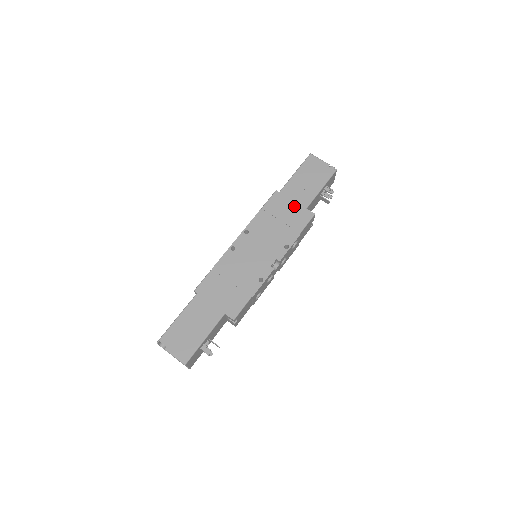
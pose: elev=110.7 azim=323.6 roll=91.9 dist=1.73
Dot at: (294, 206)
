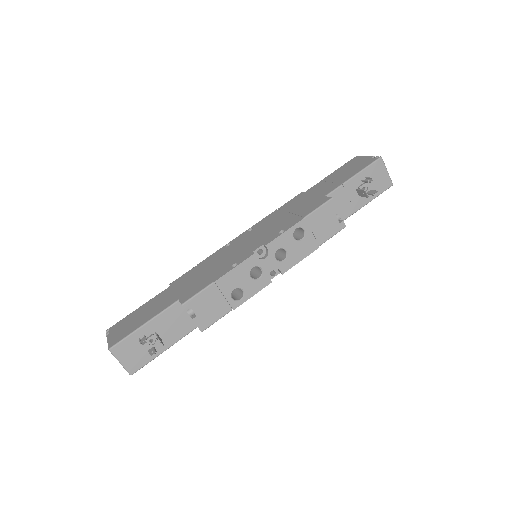
Dot at: (312, 198)
